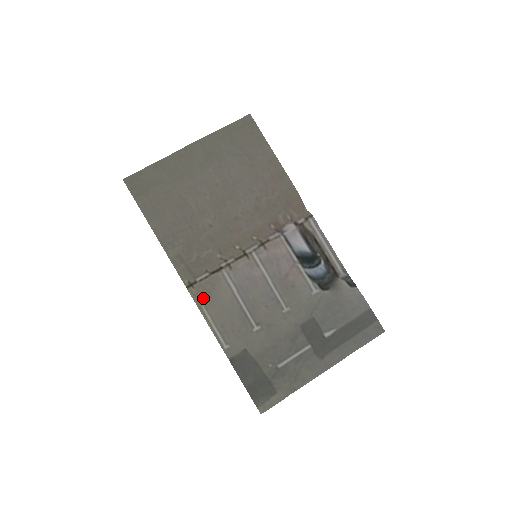
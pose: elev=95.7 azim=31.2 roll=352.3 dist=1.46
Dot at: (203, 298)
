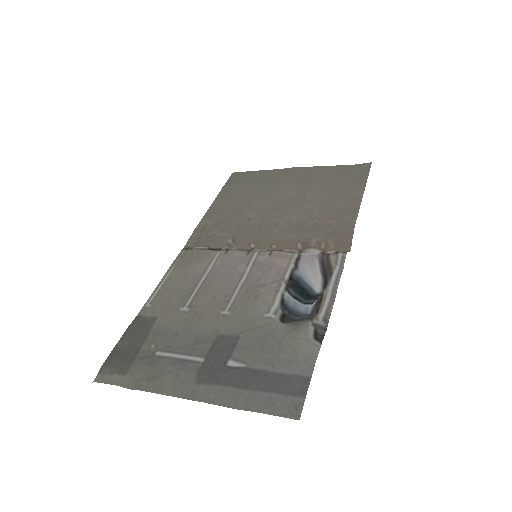
Dot at: (182, 261)
